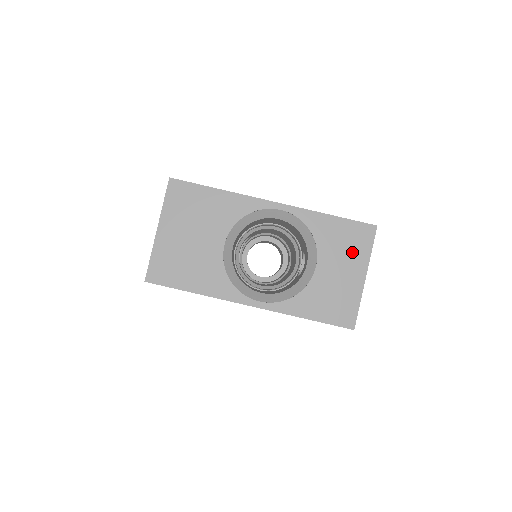
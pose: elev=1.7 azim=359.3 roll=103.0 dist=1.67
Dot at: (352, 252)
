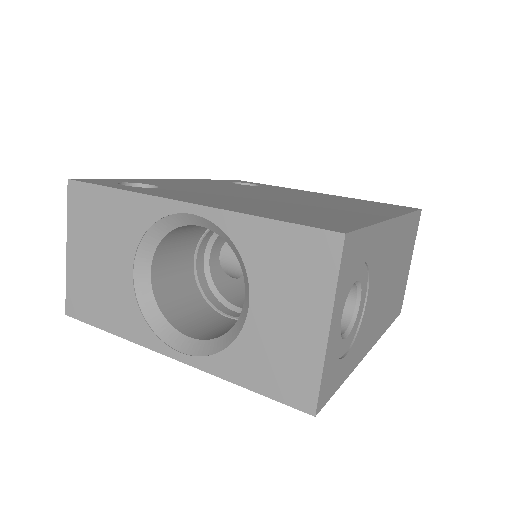
Dot at: (303, 283)
